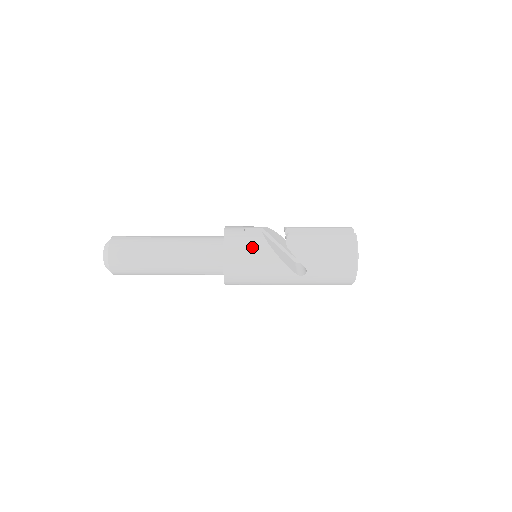
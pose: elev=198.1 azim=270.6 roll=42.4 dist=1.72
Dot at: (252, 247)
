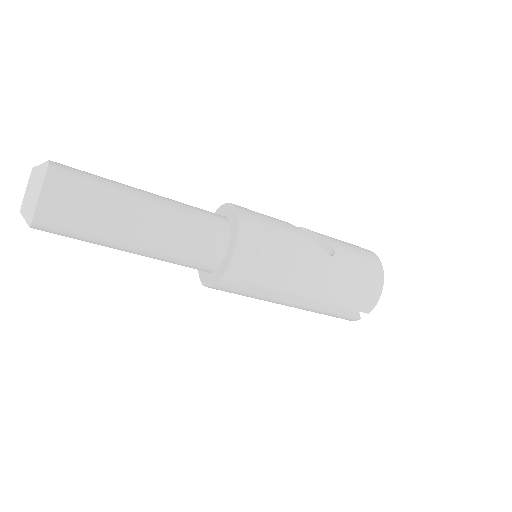
Dot at: occluded
